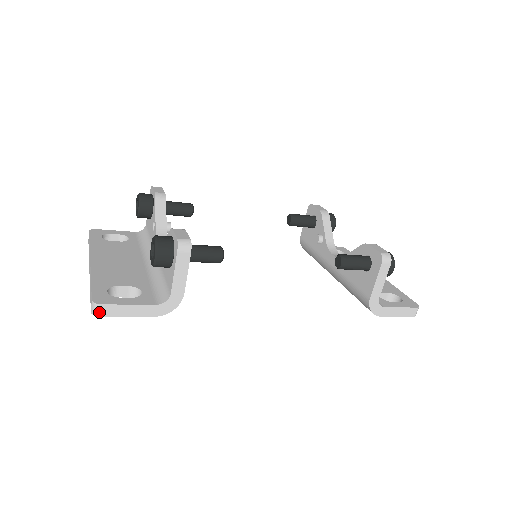
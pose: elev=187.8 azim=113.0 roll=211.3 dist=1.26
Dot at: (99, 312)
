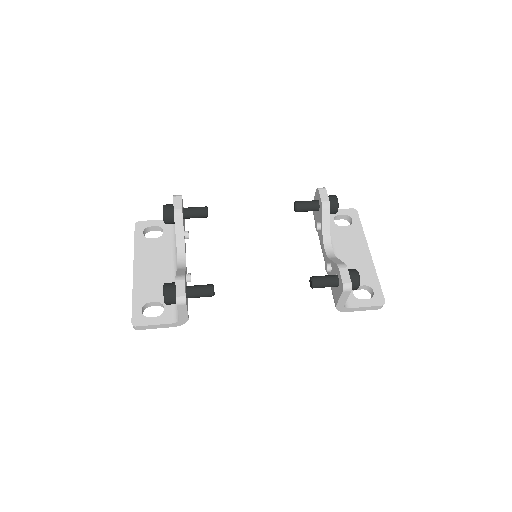
Dot at: (137, 329)
